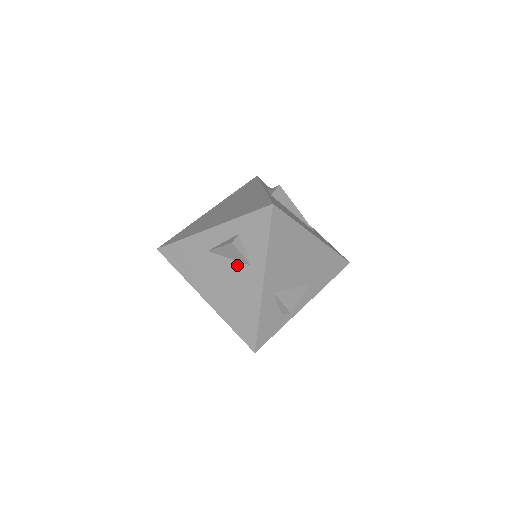
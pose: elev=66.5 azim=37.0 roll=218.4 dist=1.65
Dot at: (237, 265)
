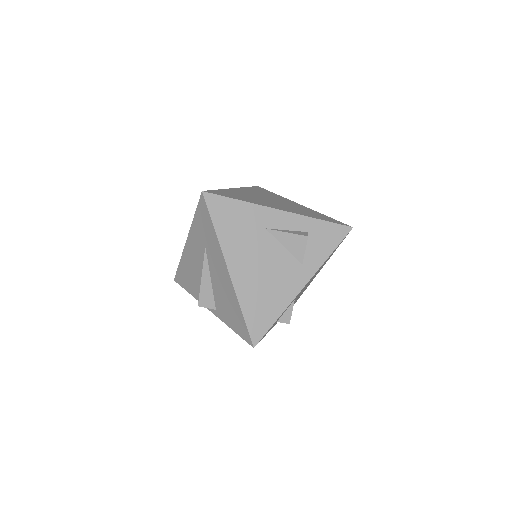
Dot at: (289, 257)
